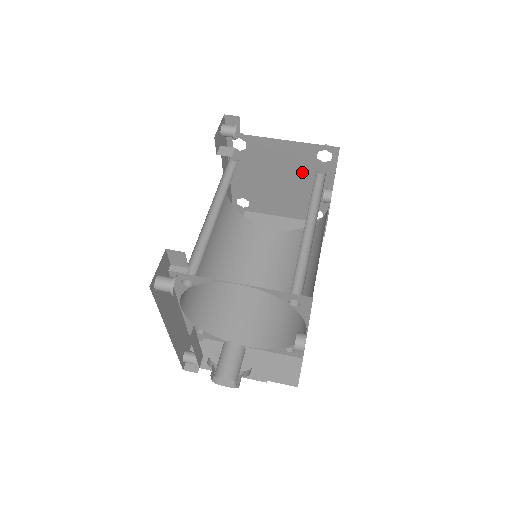
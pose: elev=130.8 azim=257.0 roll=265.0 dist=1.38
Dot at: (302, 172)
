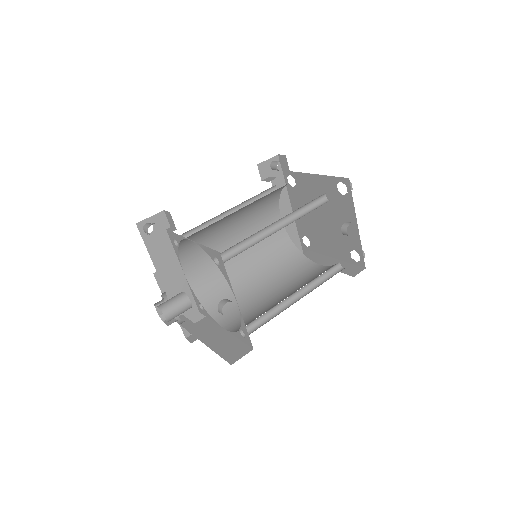
Dot at: (333, 207)
